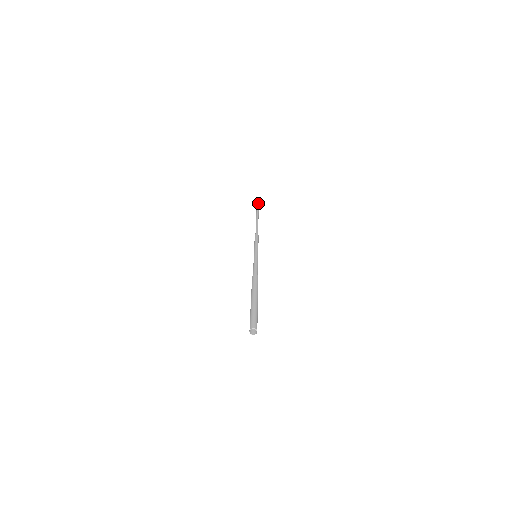
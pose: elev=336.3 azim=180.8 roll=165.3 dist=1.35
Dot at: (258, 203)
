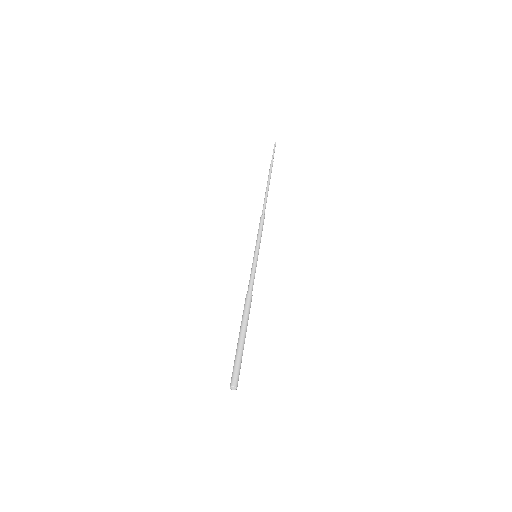
Dot at: (274, 149)
